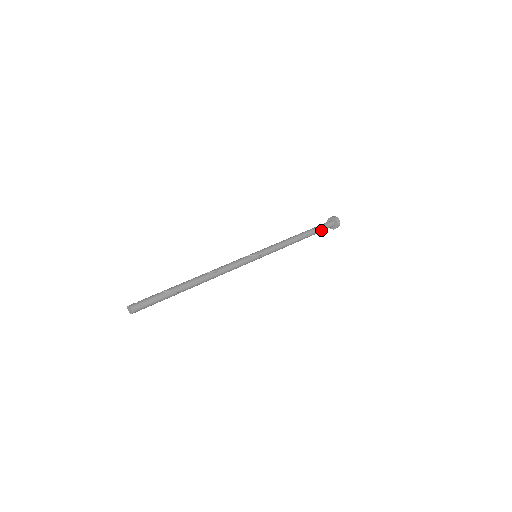
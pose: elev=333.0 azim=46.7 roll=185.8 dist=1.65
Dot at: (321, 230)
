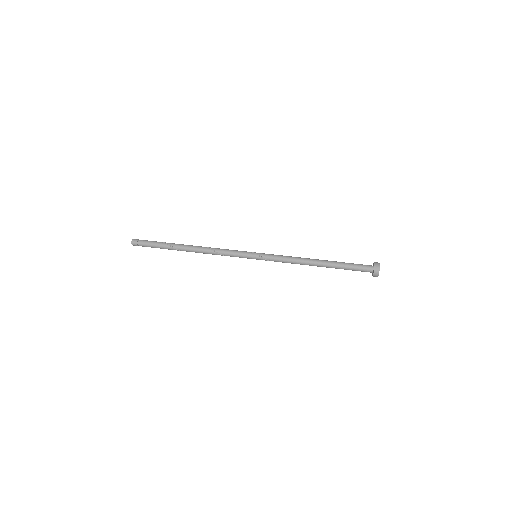
Dot at: (350, 266)
